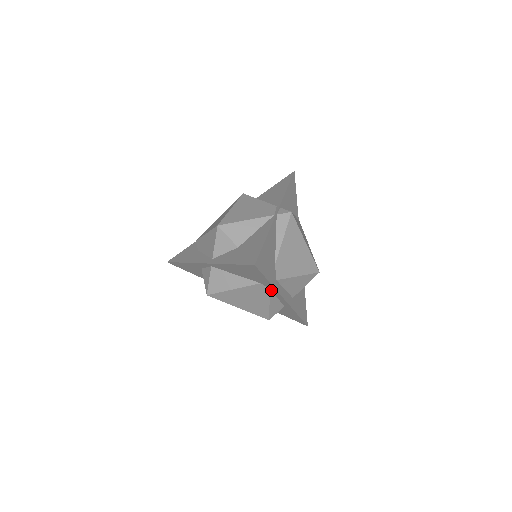
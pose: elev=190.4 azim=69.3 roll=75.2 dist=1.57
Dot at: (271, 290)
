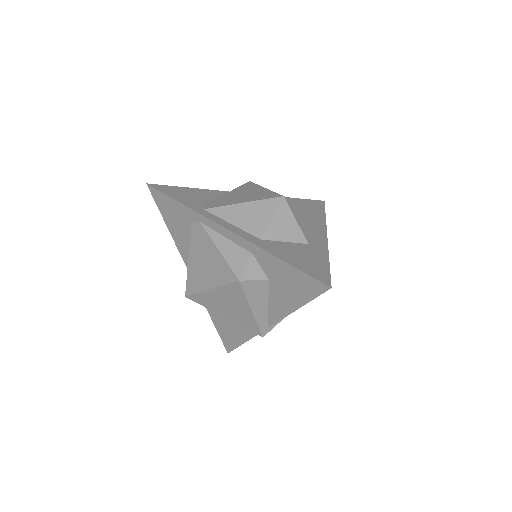
Dot at: (204, 224)
